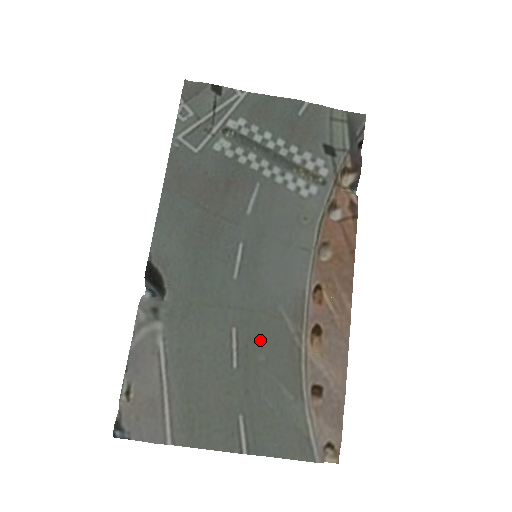
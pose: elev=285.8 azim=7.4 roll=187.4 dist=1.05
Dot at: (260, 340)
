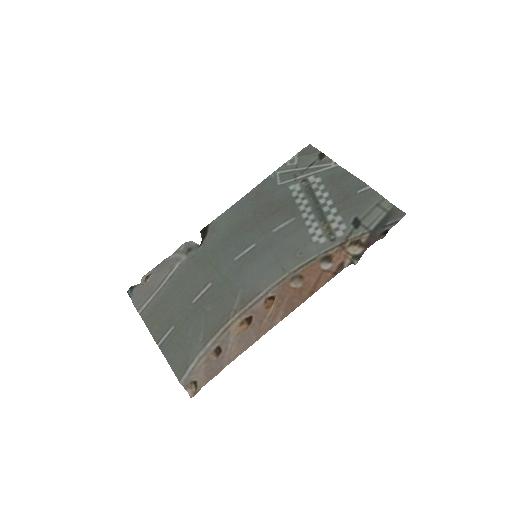
Dot at: (216, 299)
